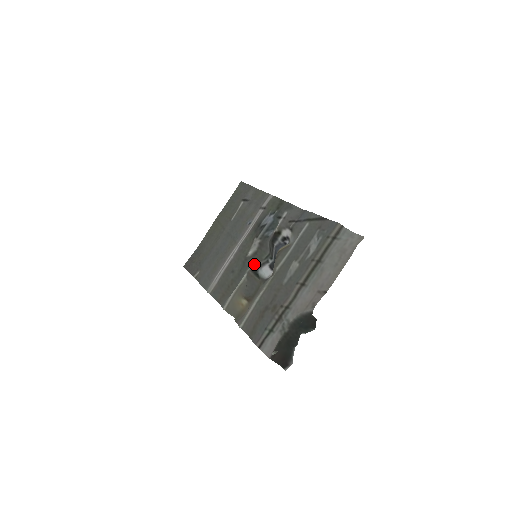
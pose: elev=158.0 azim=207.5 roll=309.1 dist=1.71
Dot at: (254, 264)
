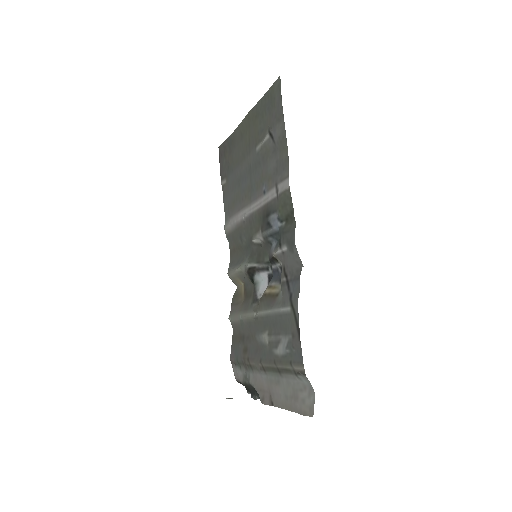
Dot at: (254, 260)
